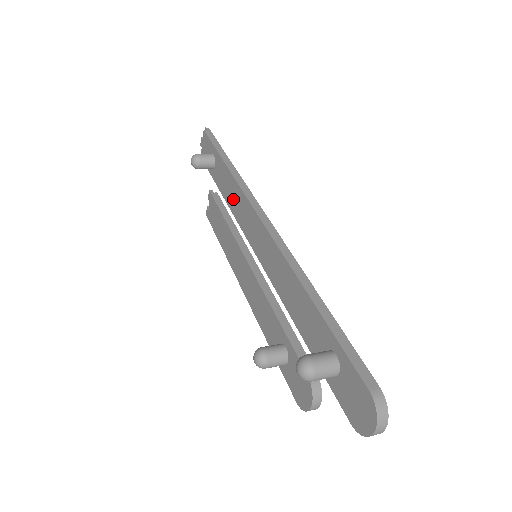
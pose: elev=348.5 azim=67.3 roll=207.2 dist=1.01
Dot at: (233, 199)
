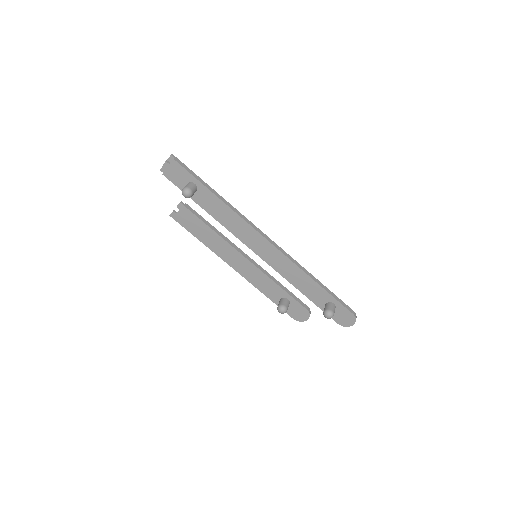
Dot at: (230, 222)
